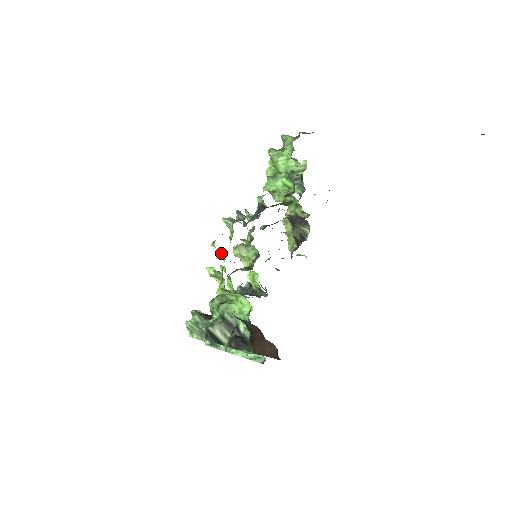
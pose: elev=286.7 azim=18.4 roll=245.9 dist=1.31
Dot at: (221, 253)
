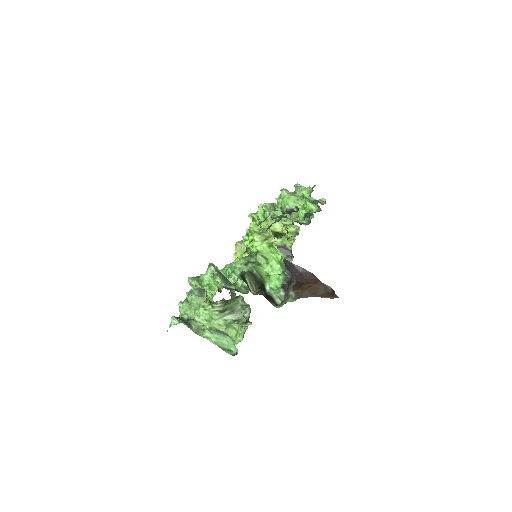
Dot at: occluded
